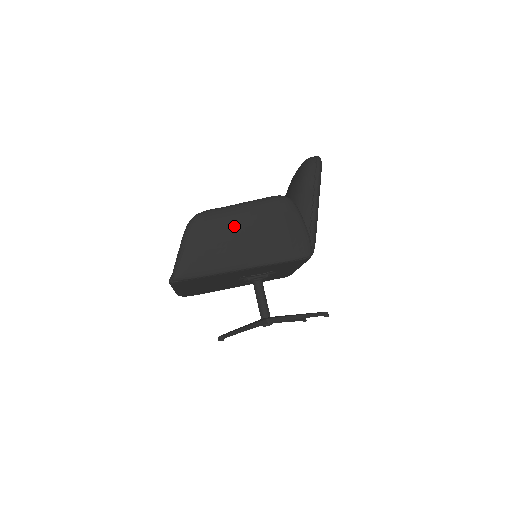
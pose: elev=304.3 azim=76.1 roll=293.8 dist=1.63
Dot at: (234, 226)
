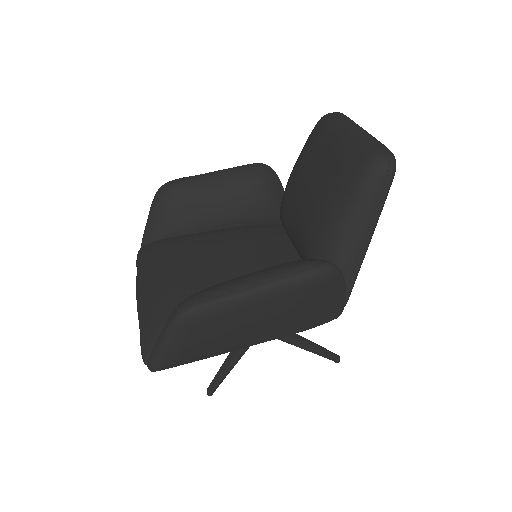
Dot at: (246, 318)
